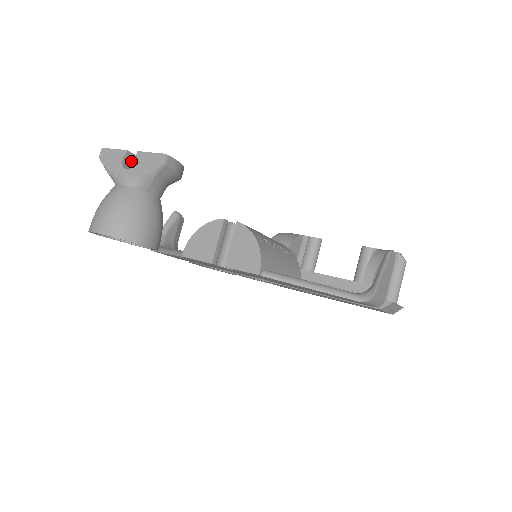
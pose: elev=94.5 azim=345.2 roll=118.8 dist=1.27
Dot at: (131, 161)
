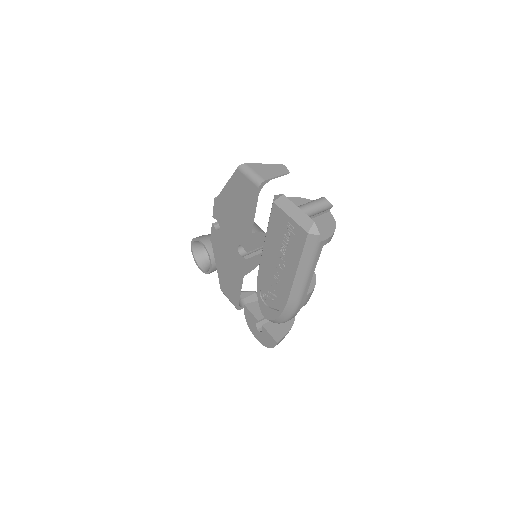
Dot at: occluded
